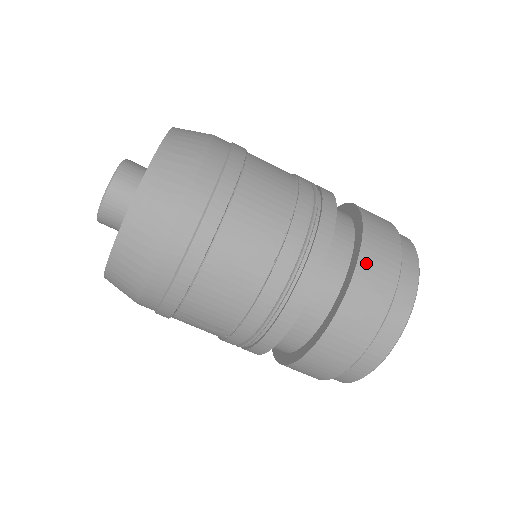
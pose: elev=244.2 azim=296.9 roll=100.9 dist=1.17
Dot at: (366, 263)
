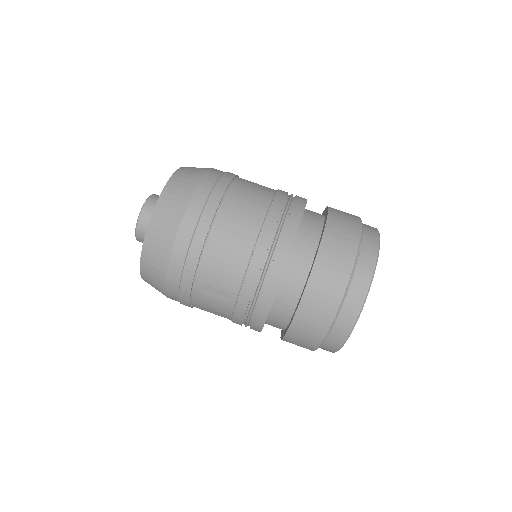
Dot at: occluded
